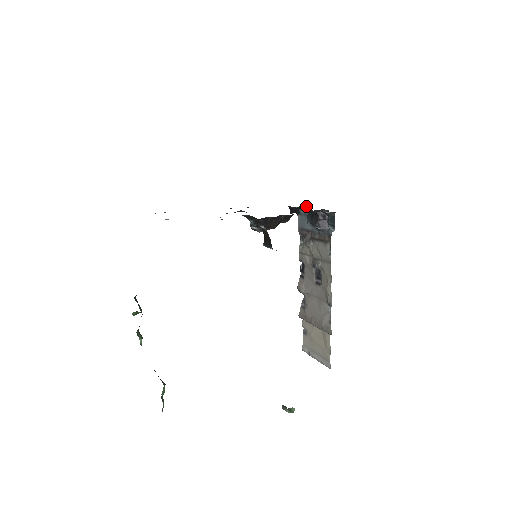
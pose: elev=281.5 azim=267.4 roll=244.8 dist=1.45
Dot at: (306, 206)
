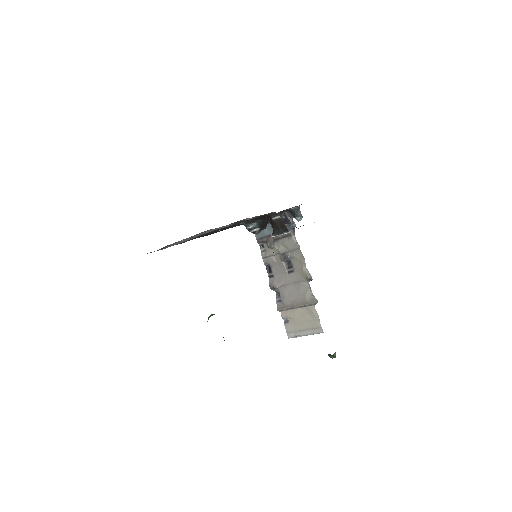
Dot at: occluded
